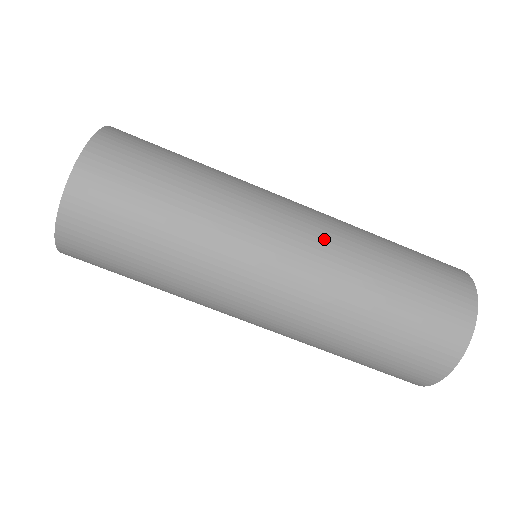
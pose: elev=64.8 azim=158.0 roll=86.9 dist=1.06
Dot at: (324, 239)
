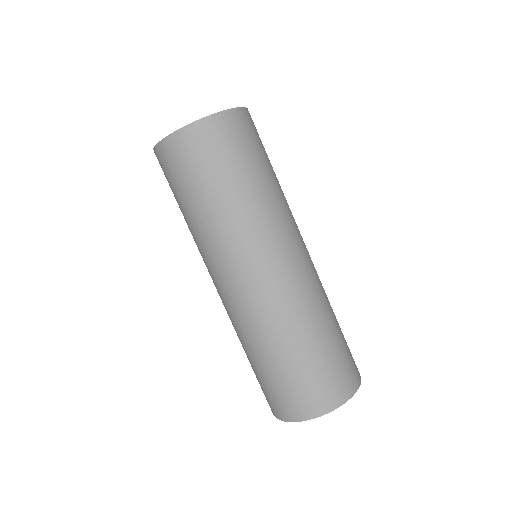
Dot at: (292, 288)
